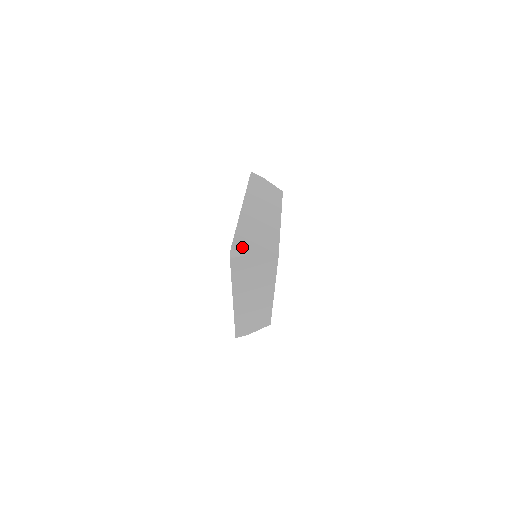
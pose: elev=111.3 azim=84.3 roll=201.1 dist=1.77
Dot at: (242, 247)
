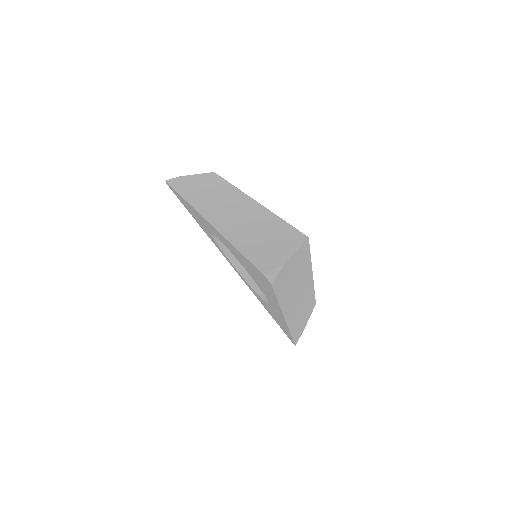
Dot at: (269, 261)
